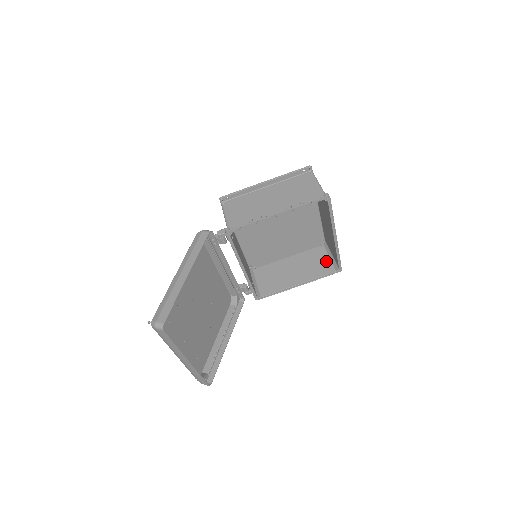
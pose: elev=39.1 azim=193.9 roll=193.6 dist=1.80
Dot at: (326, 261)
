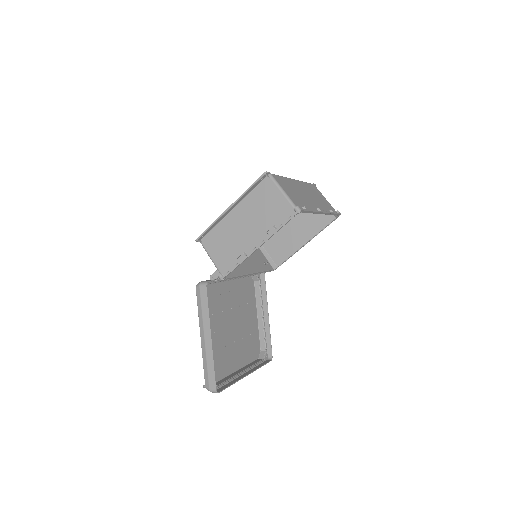
Dot at: occluded
